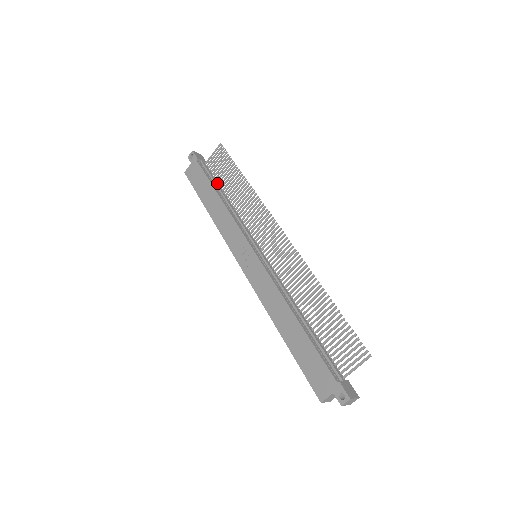
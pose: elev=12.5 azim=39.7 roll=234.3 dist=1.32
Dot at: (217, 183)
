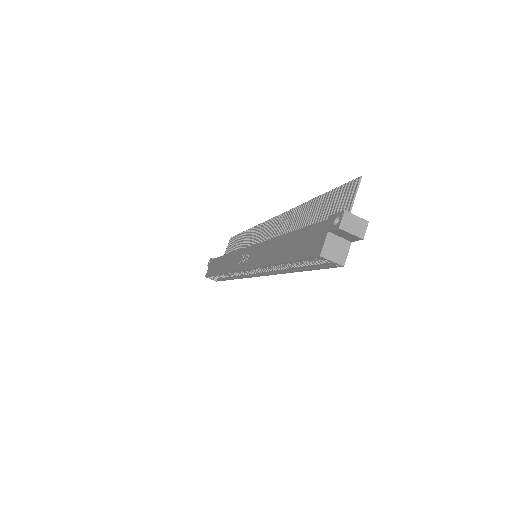
Dot at: occluded
